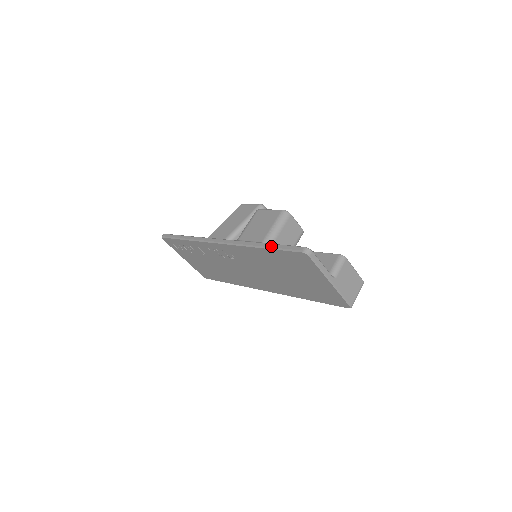
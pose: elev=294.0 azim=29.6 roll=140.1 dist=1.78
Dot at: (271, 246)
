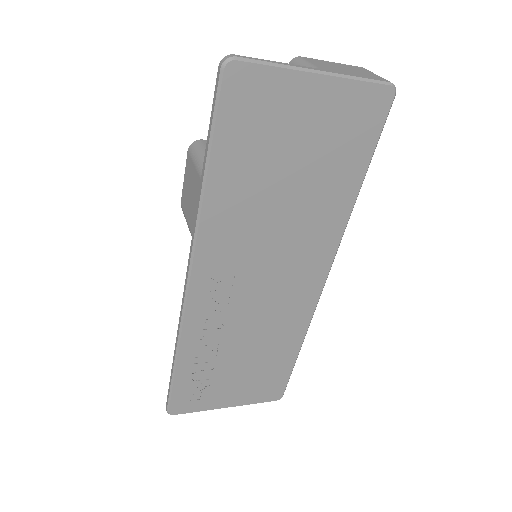
Dot at: (205, 152)
